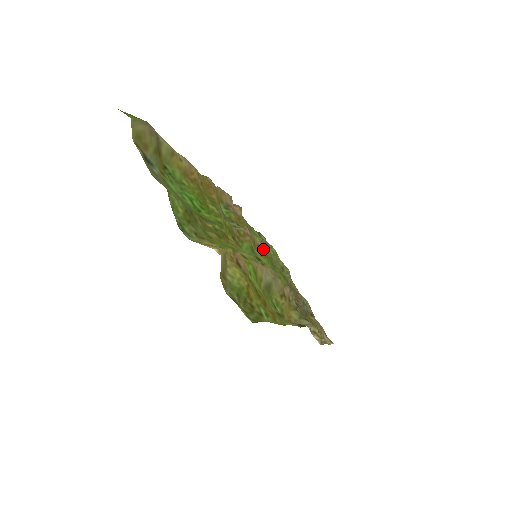
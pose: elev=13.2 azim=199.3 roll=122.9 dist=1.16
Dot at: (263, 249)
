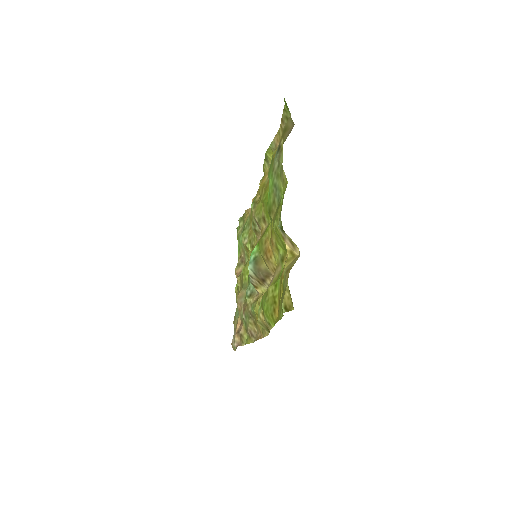
Dot at: occluded
